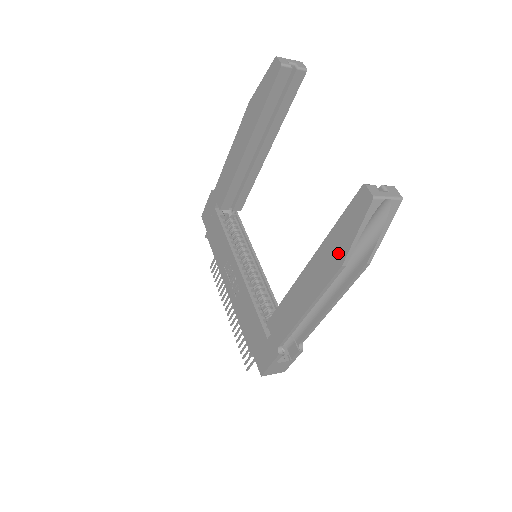
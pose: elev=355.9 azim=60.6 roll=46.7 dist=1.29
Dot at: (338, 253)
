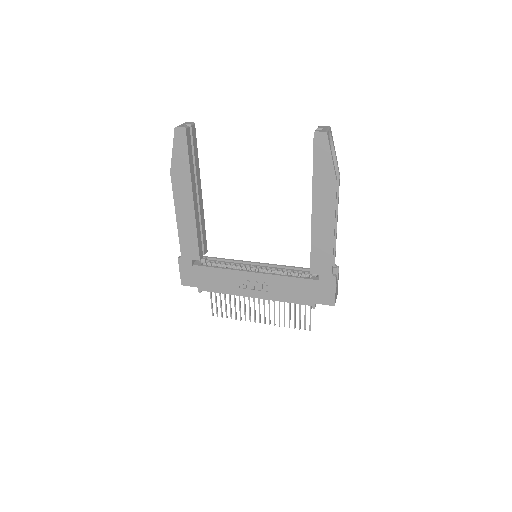
Dot at: (328, 179)
